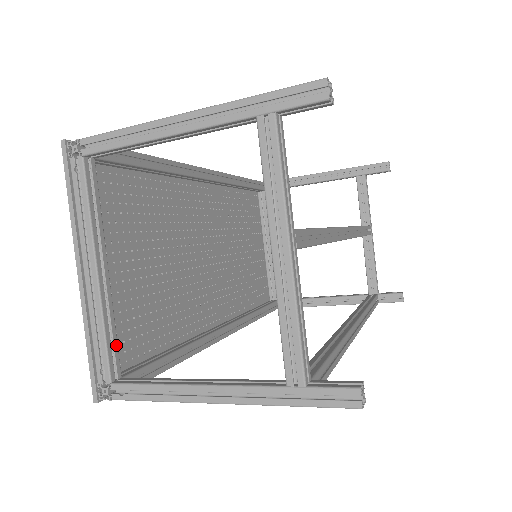
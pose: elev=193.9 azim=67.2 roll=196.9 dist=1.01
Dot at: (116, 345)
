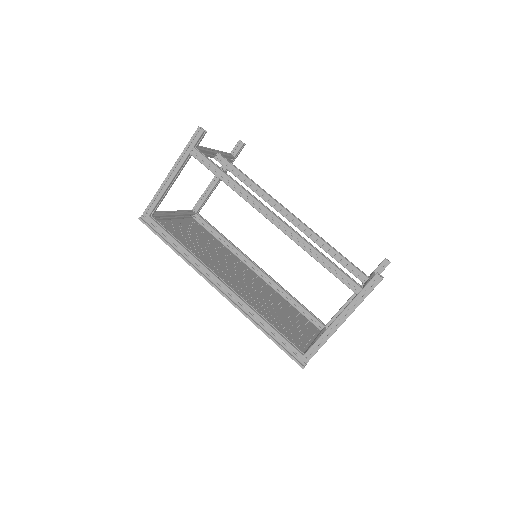
Dot at: (160, 215)
